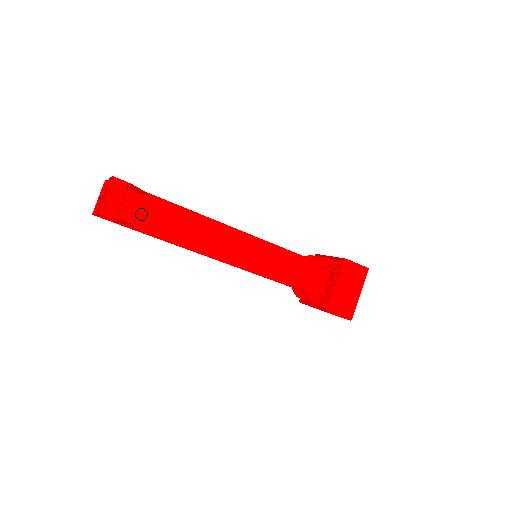
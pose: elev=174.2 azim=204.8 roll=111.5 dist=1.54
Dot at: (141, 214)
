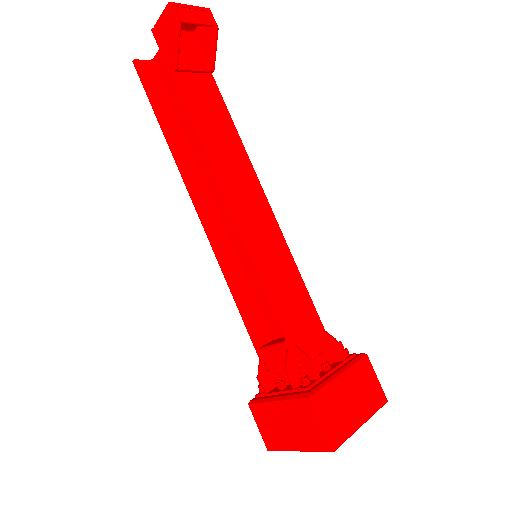
Dot at: (191, 75)
